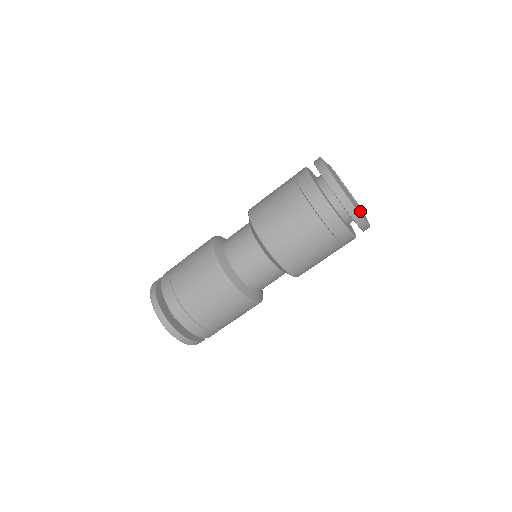
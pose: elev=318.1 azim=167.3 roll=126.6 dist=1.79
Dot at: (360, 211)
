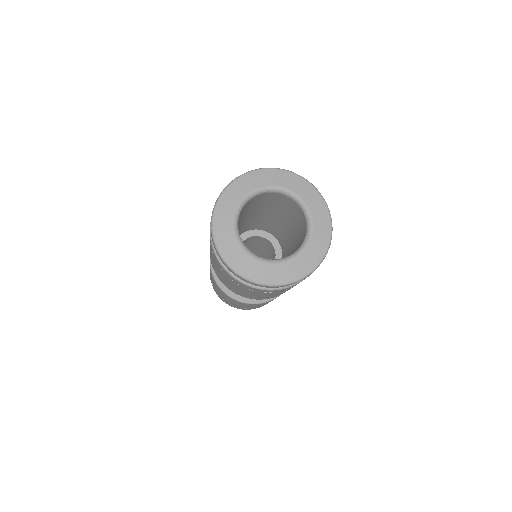
Dot at: (252, 270)
